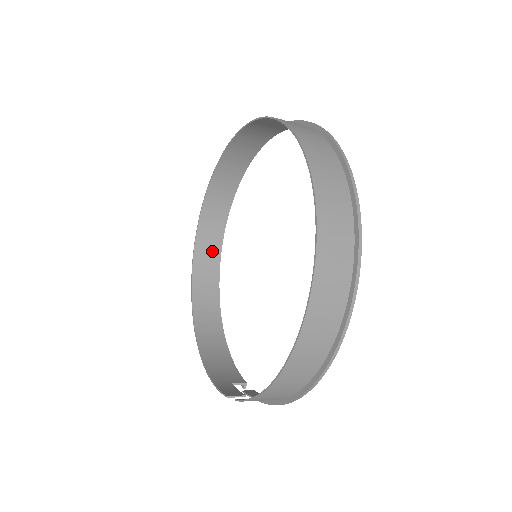
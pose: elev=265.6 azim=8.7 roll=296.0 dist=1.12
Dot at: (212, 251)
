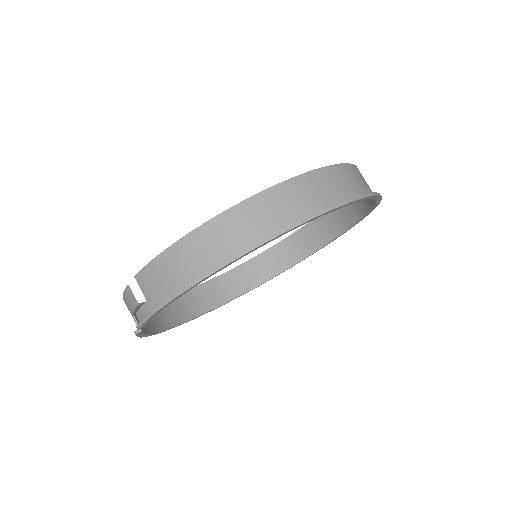
Dot at: (217, 296)
